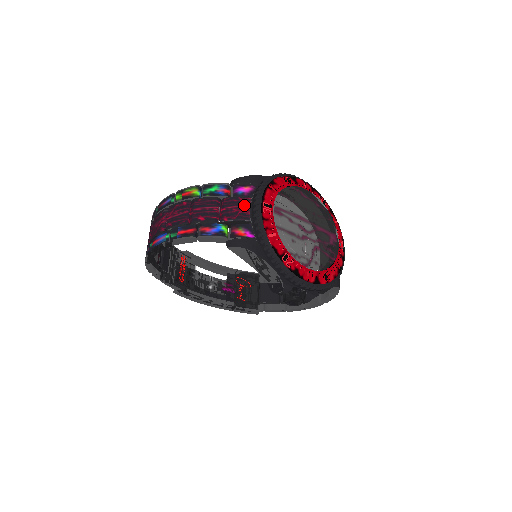
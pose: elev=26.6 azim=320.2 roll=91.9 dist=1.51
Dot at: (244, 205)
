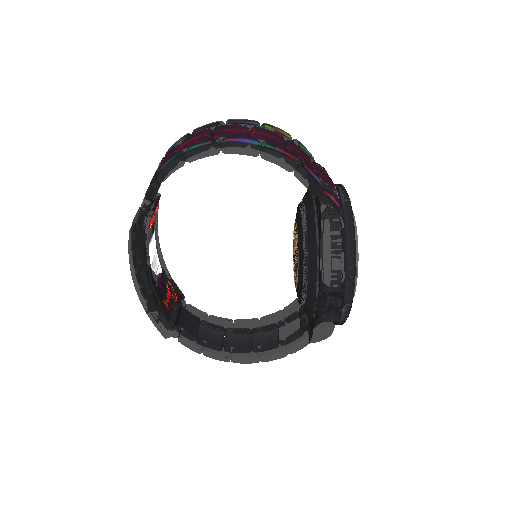
Dot at: occluded
